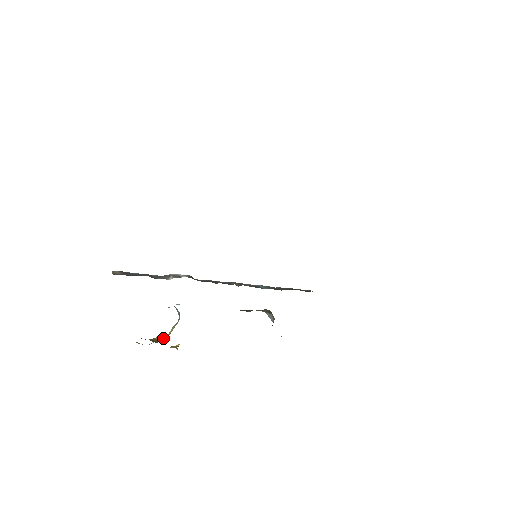
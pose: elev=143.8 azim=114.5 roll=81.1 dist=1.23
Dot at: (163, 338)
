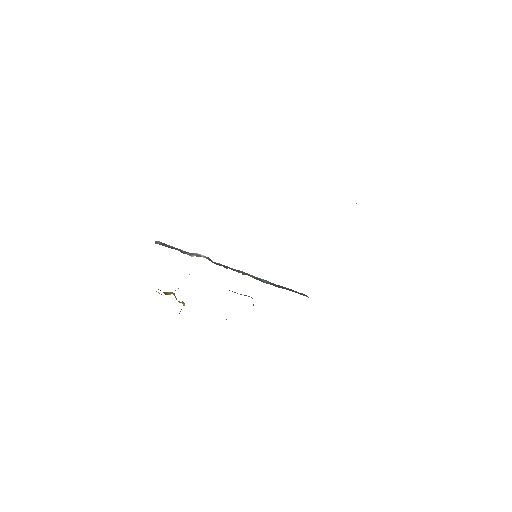
Dot at: (172, 293)
